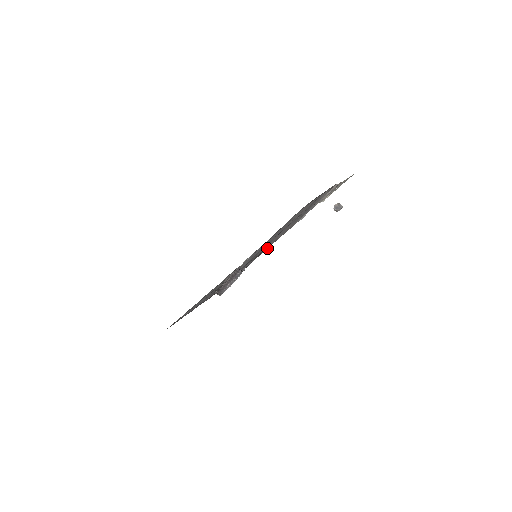
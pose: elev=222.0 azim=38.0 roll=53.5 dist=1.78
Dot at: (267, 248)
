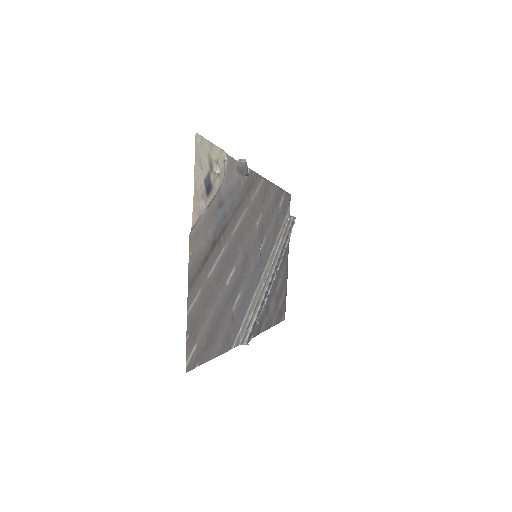
Dot at: (264, 190)
